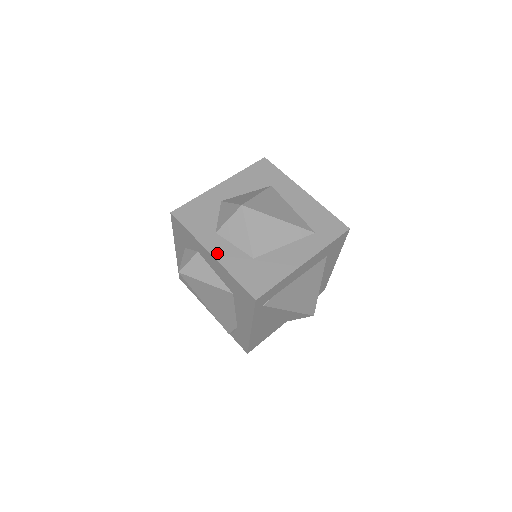
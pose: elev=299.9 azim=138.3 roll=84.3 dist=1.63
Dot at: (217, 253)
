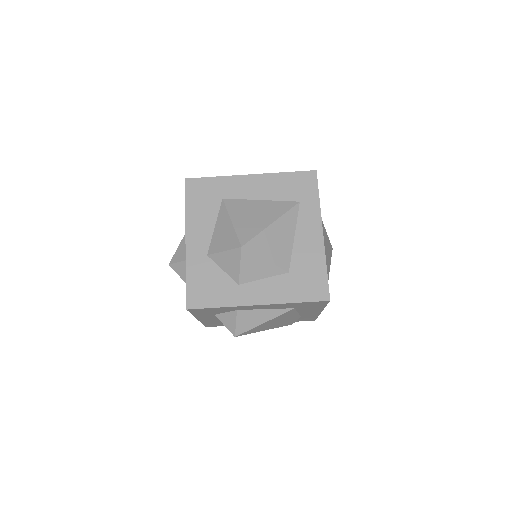
Dot at: (261, 299)
